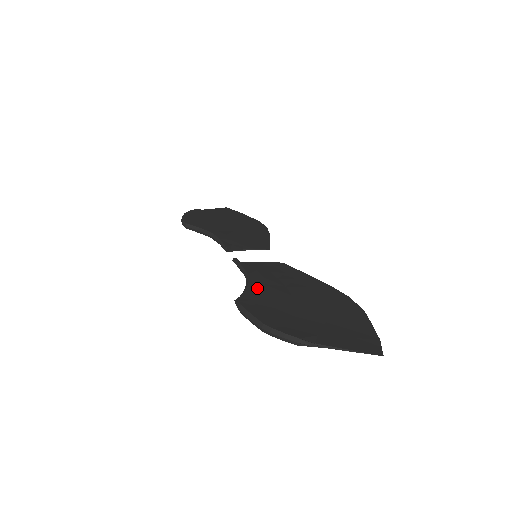
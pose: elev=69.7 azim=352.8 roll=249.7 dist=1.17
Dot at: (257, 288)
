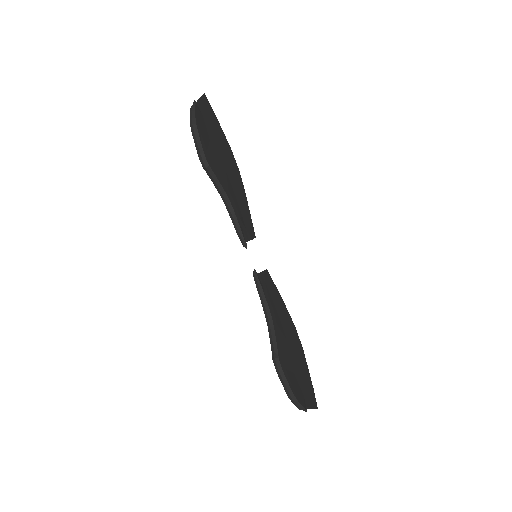
Dot at: (278, 335)
